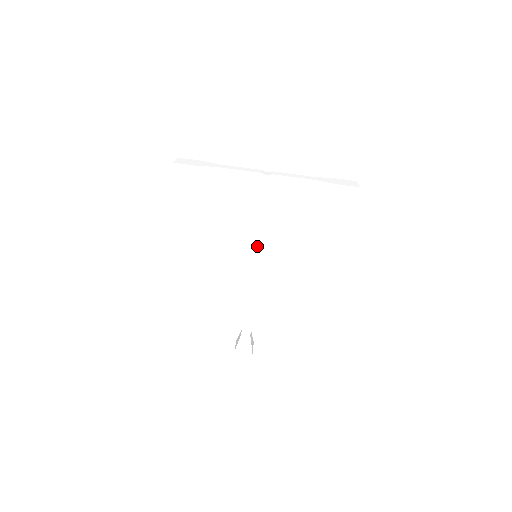
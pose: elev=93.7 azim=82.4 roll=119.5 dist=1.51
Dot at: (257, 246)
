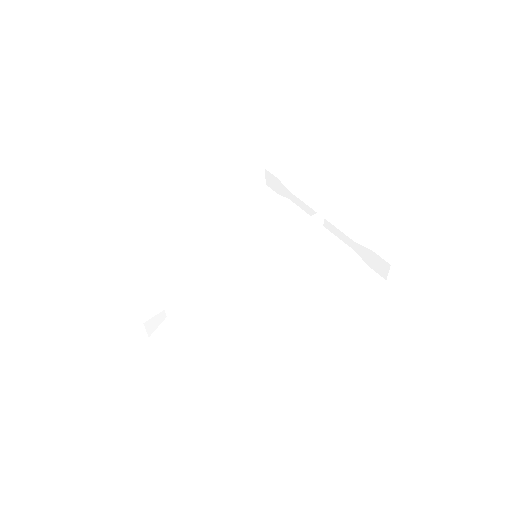
Dot at: (268, 245)
